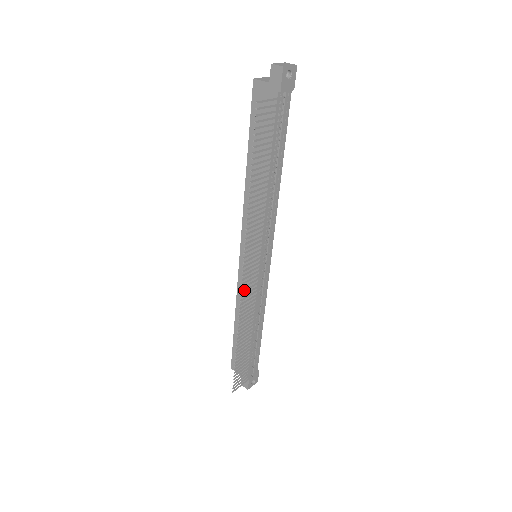
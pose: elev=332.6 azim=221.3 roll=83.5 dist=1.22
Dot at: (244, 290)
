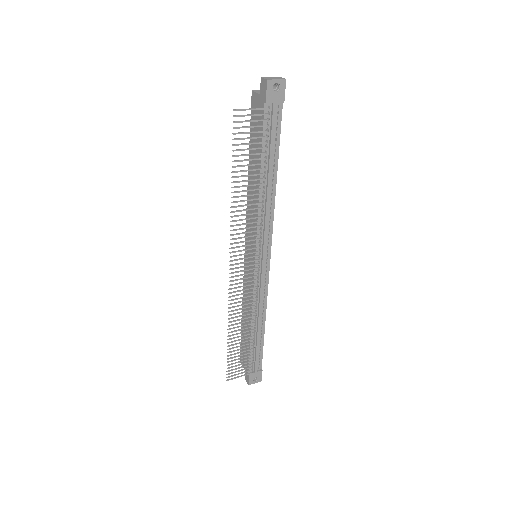
Dot at: (233, 284)
